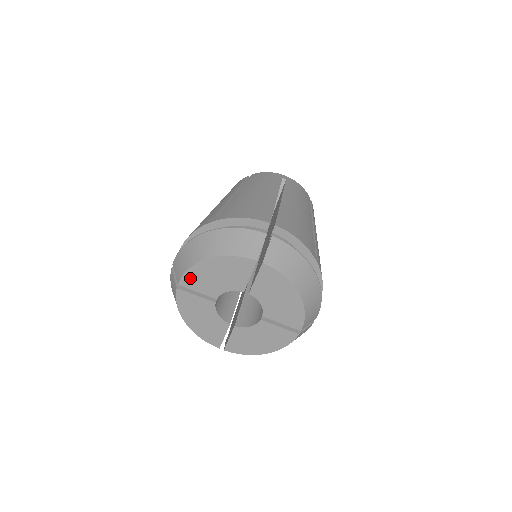
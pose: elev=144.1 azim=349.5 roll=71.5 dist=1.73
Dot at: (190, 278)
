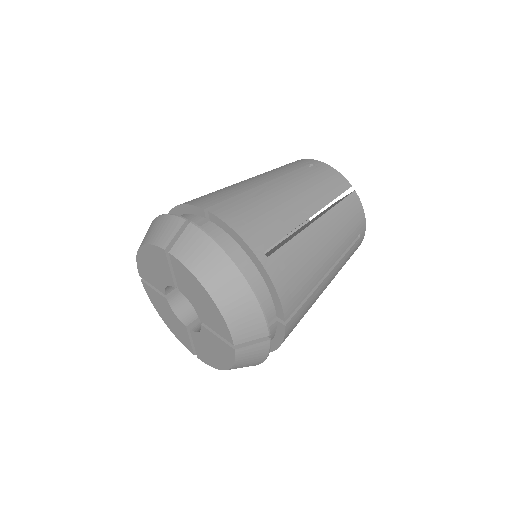
Dot at: (142, 269)
